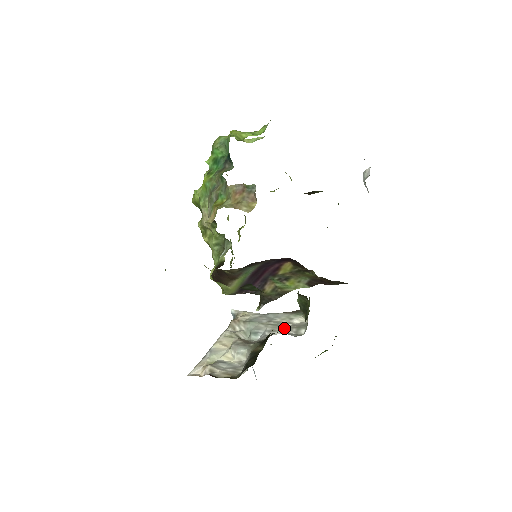
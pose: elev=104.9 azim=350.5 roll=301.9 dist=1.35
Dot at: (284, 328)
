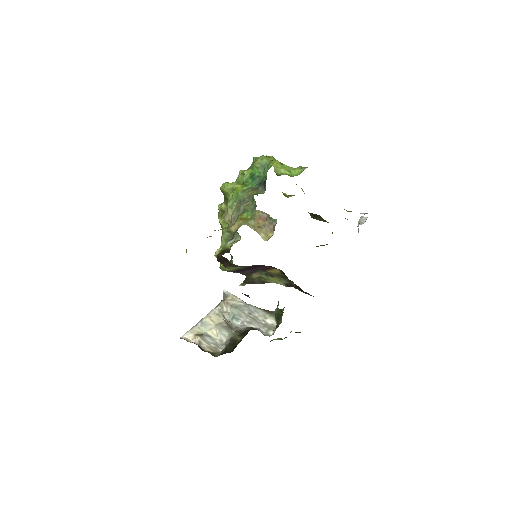
Dot at: (259, 324)
